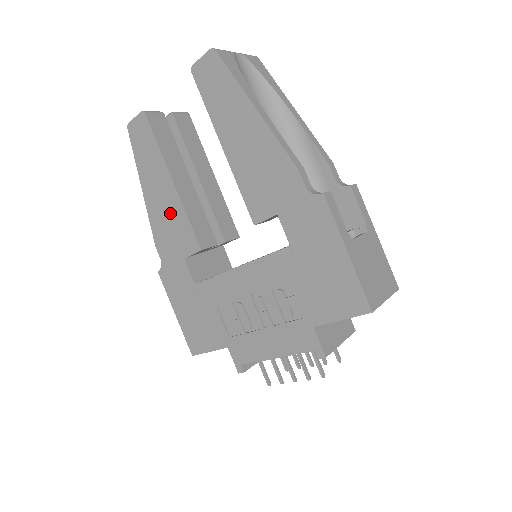
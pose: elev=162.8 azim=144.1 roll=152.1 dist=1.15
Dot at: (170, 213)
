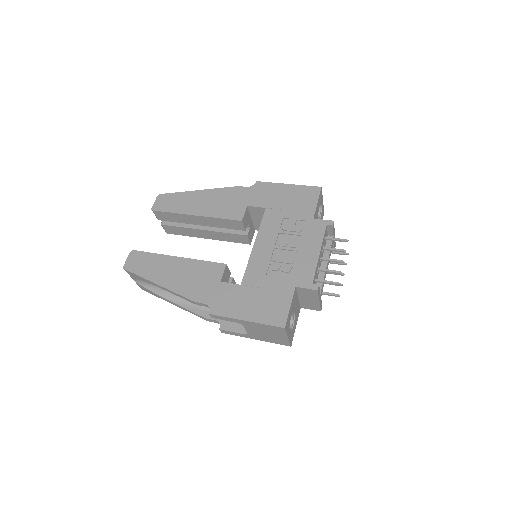
Dot at: (189, 272)
